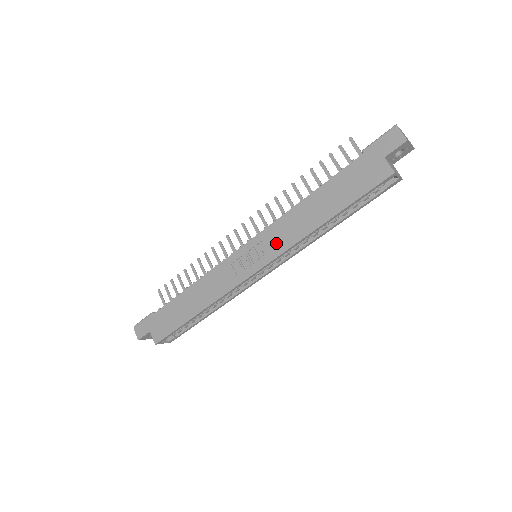
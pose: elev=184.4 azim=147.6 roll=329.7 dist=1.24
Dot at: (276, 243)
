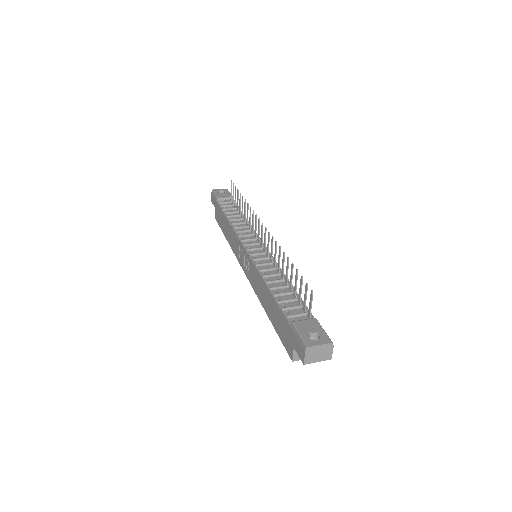
Dot at: (252, 277)
